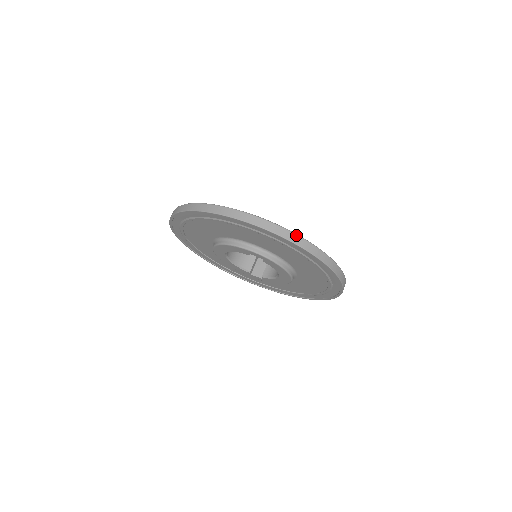
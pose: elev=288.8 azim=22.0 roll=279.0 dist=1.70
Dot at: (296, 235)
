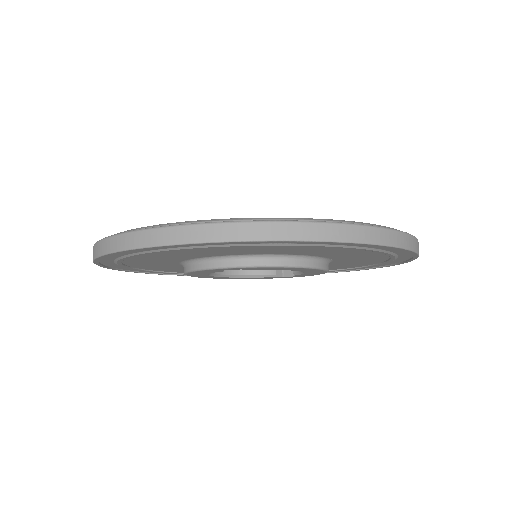
Dot at: (209, 225)
